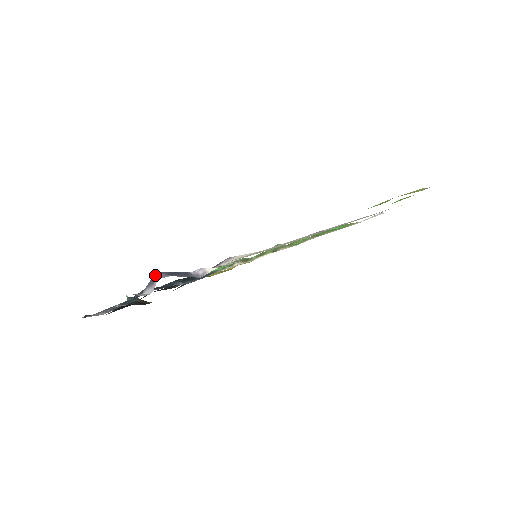
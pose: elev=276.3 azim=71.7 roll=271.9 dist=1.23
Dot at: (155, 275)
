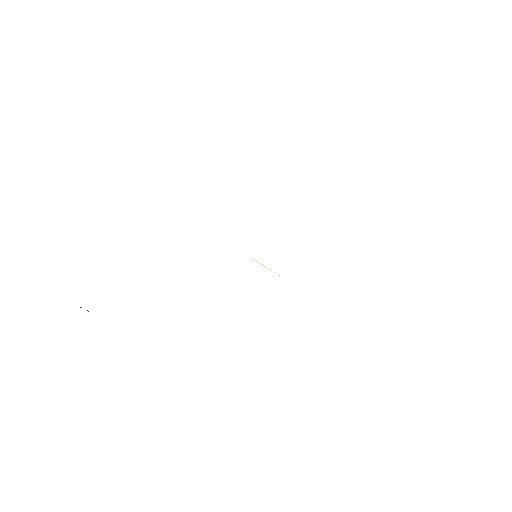
Dot at: occluded
